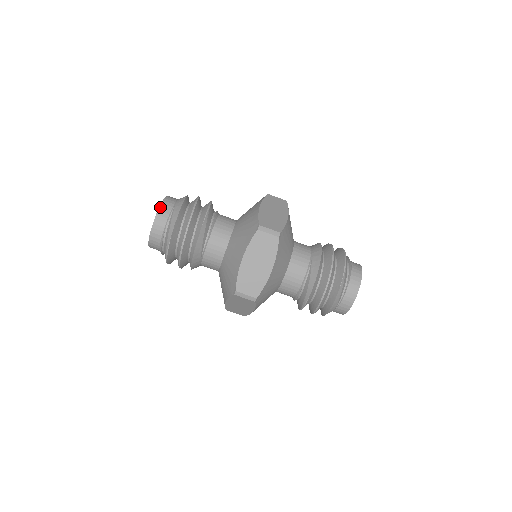
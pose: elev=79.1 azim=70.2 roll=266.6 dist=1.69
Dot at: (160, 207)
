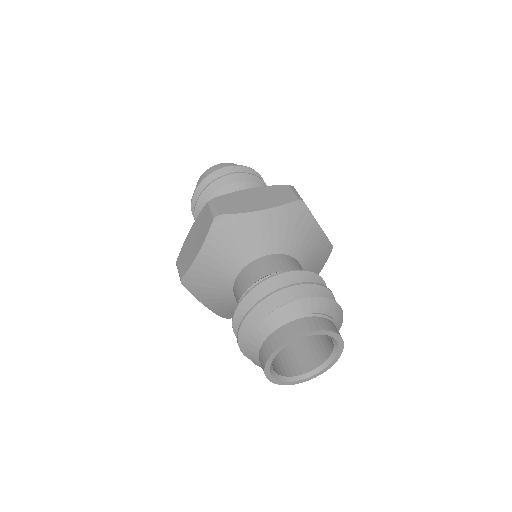
Dot at: occluded
